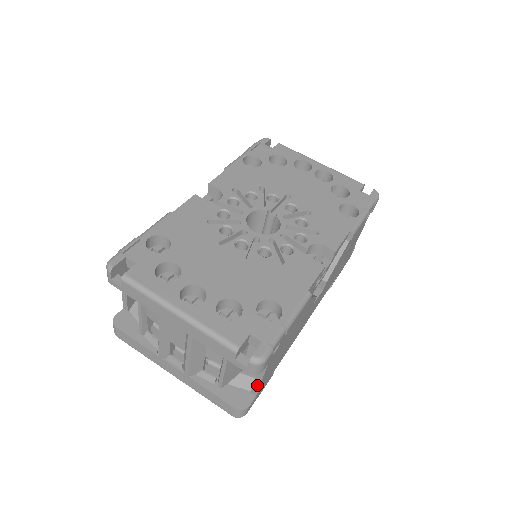
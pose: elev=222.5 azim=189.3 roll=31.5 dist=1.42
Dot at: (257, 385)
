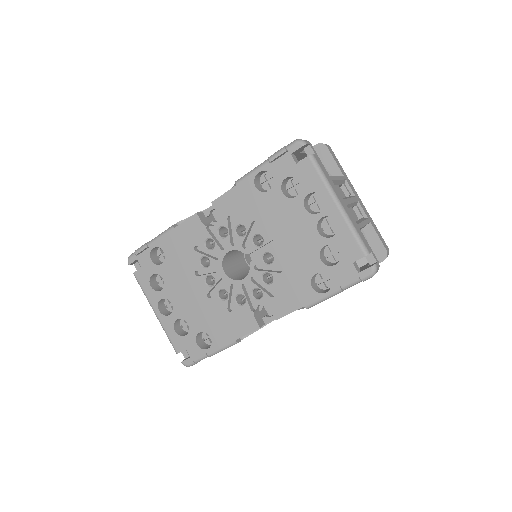
Dot at: occluded
